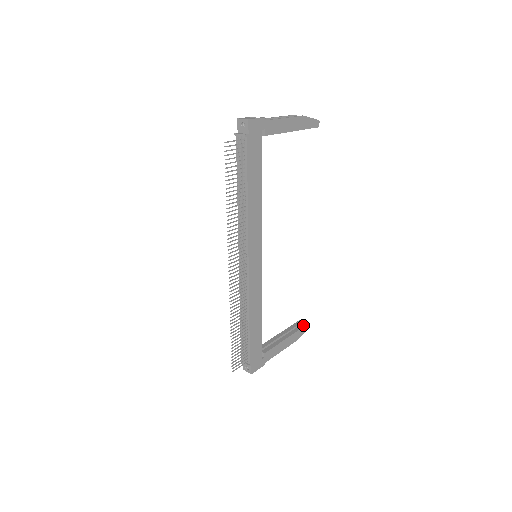
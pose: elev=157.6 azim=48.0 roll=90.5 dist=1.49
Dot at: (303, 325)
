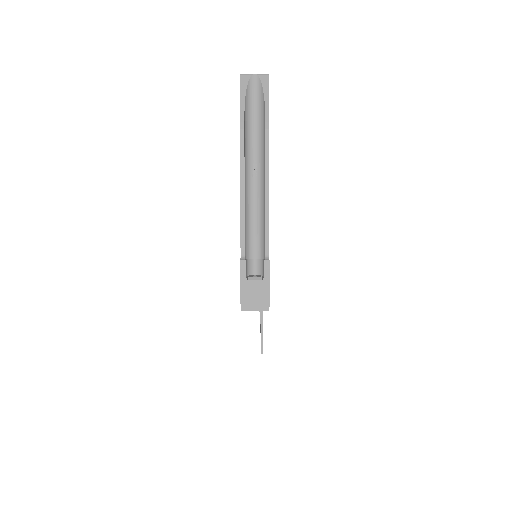
Dot at: occluded
